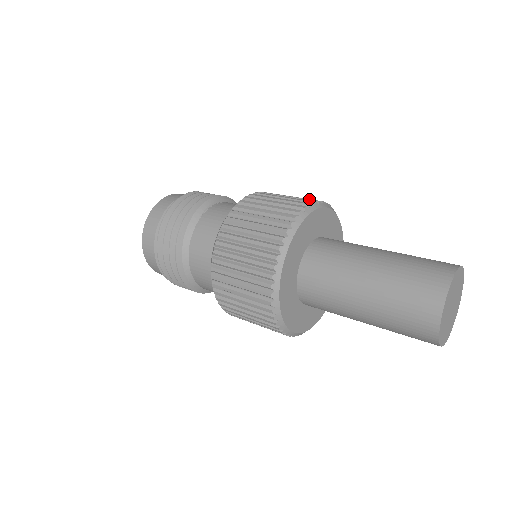
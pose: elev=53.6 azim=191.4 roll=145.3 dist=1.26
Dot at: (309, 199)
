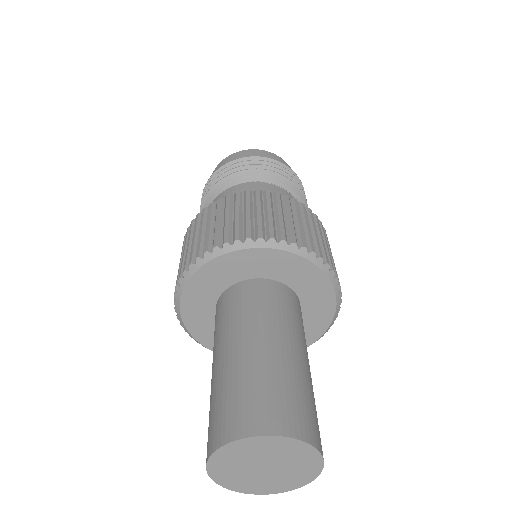
Dot at: (320, 249)
